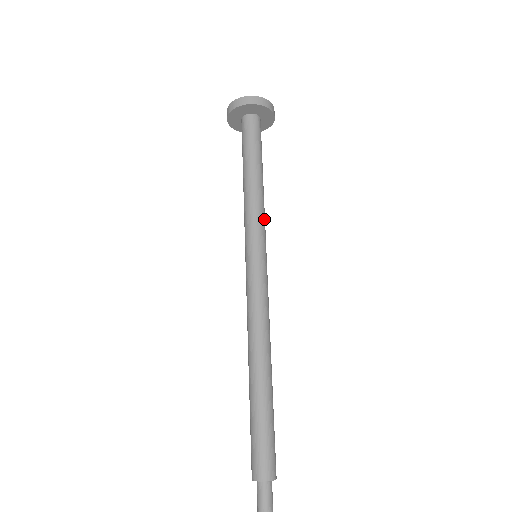
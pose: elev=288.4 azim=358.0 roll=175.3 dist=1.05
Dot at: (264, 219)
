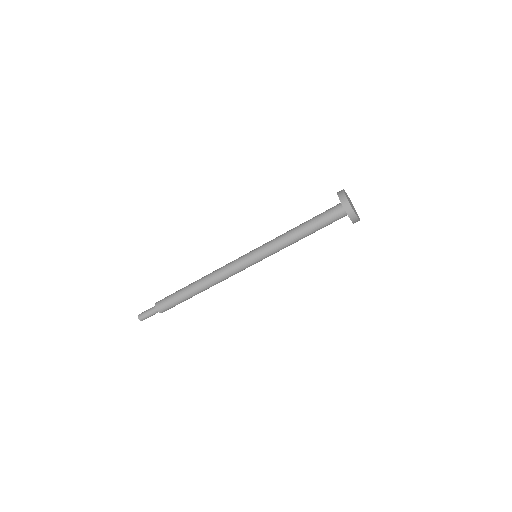
Dot at: occluded
